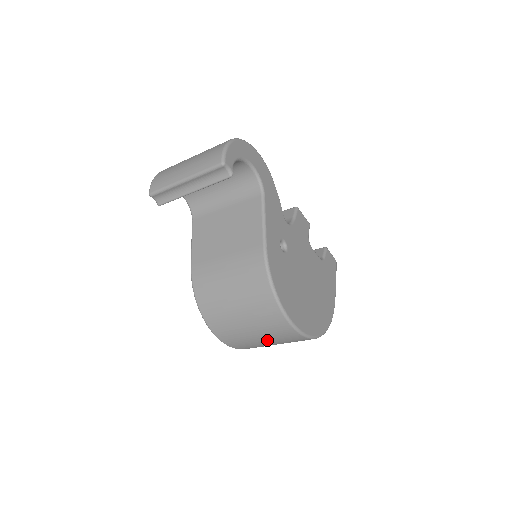
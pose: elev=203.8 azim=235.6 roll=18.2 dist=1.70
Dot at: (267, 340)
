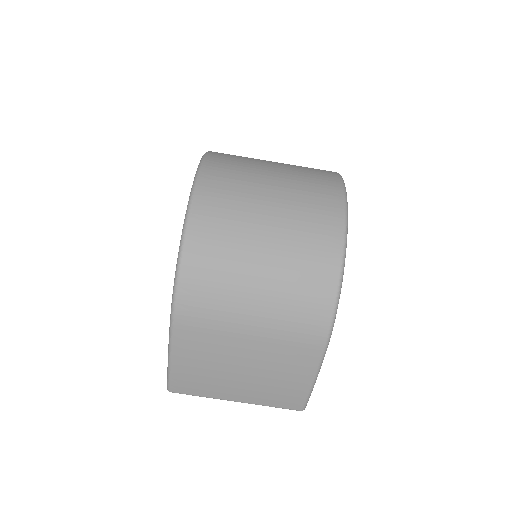
Dot at: (280, 182)
